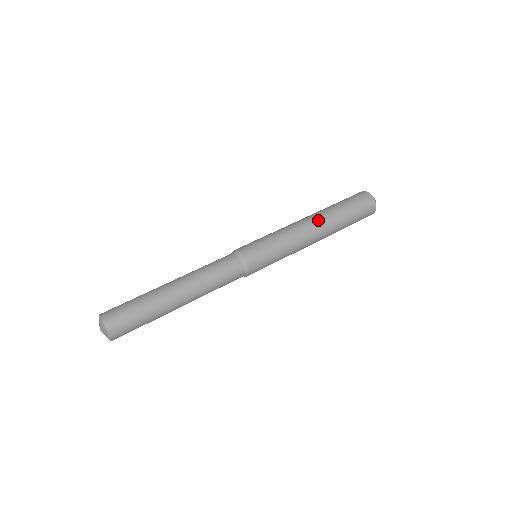
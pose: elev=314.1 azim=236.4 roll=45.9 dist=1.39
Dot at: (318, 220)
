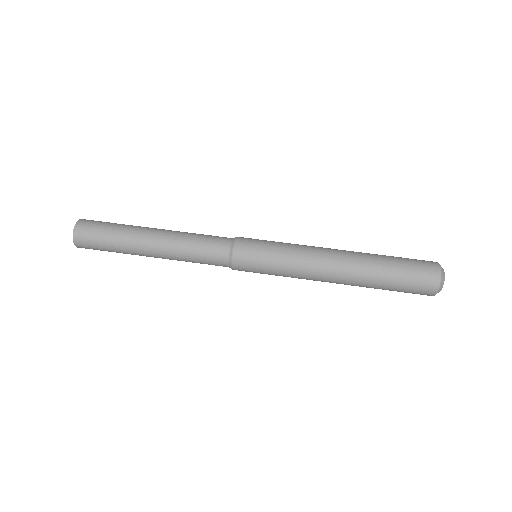
Dot at: (347, 252)
